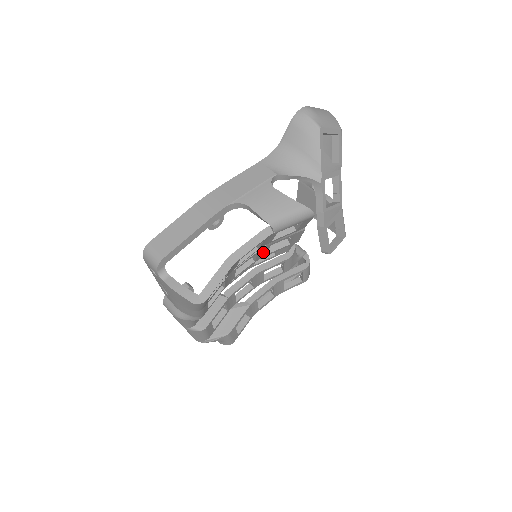
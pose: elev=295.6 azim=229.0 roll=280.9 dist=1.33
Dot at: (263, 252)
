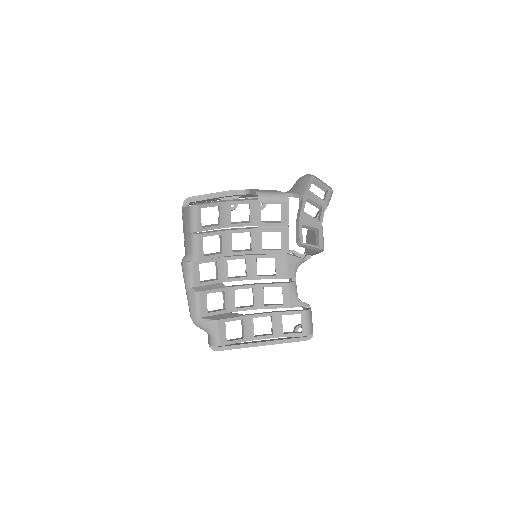
Dot at: (258, 241)
